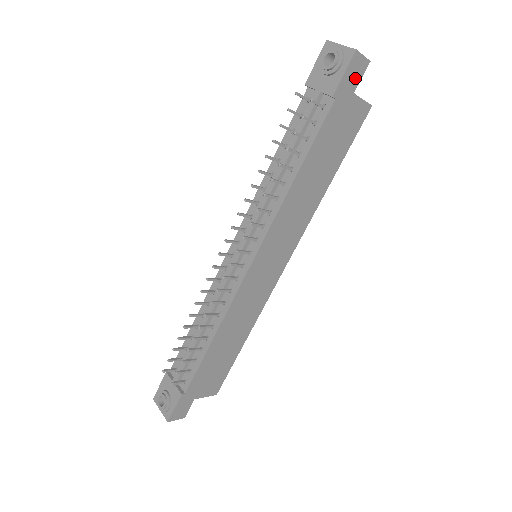
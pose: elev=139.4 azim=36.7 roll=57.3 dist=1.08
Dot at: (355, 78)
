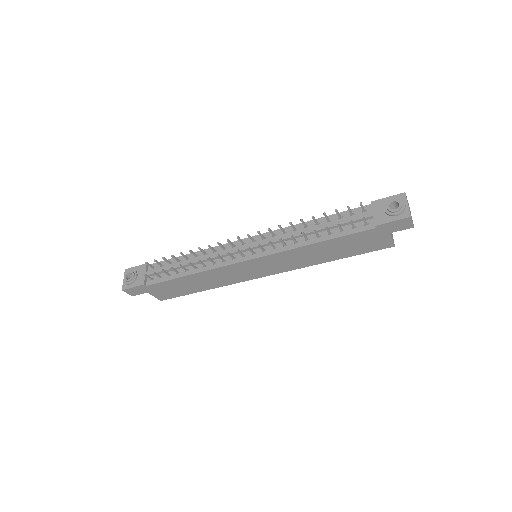
Dot at: (397, 228)
